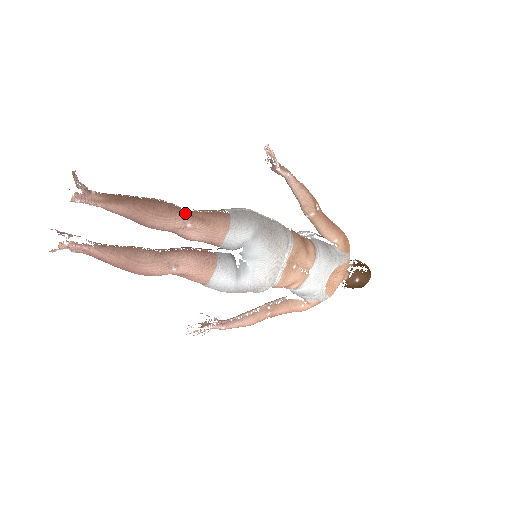
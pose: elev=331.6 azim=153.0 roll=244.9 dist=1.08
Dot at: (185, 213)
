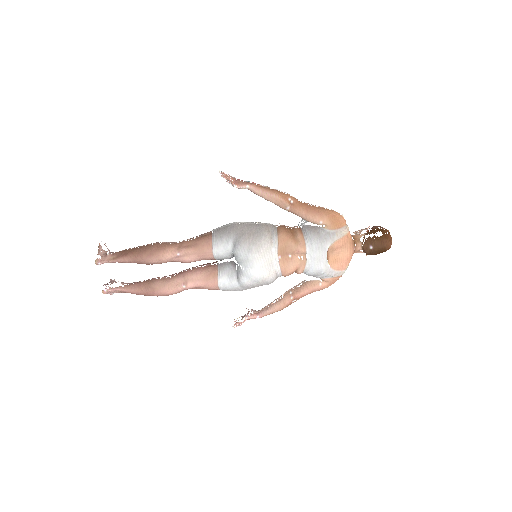
Dot at: (172, 247)
